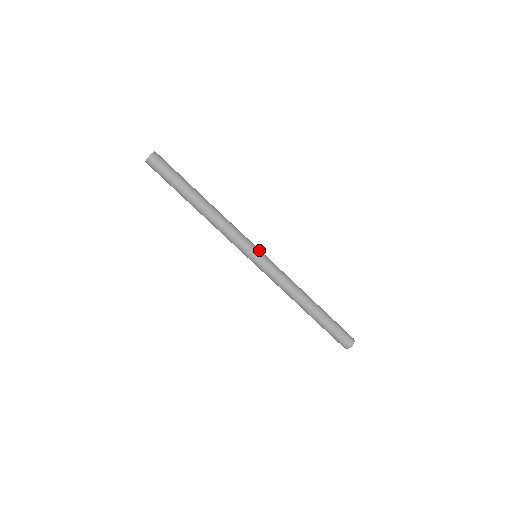
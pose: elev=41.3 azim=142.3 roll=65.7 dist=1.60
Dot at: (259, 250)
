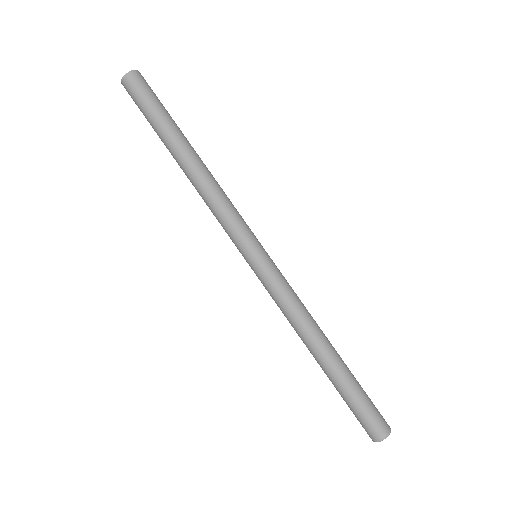
Dot at: occluded
